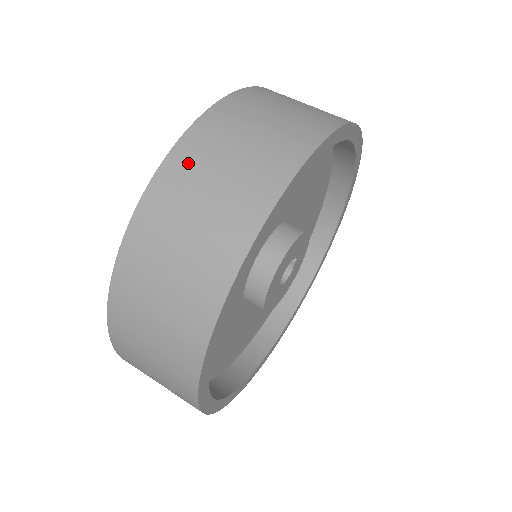
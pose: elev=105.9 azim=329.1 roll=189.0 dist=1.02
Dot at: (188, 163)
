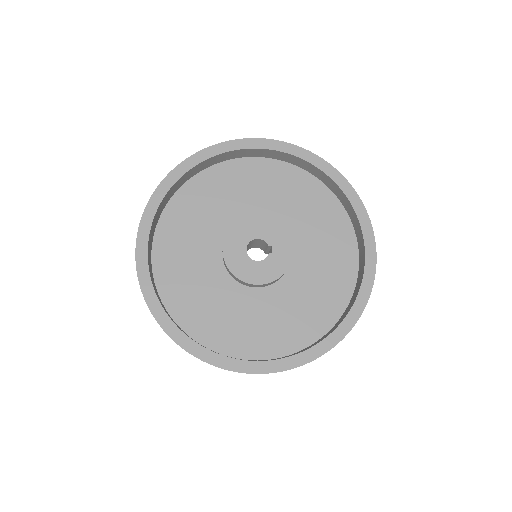
Dot at: occluded
